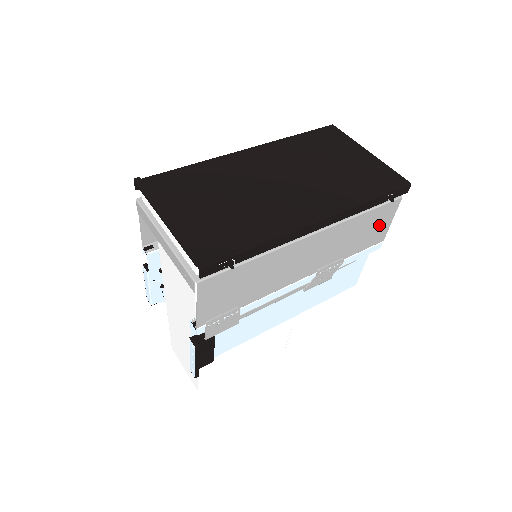
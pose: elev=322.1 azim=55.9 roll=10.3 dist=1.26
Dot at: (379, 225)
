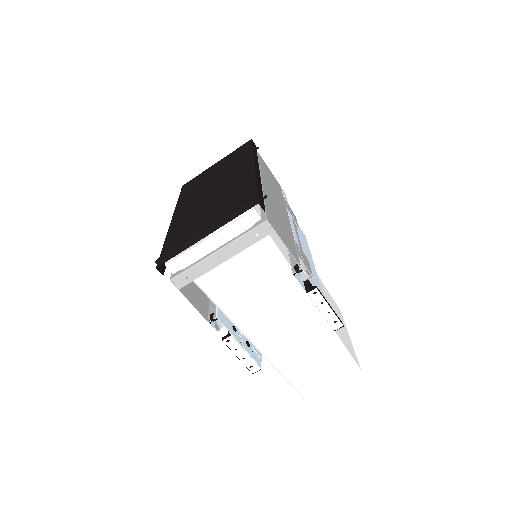
Dot at: (270, 174)
